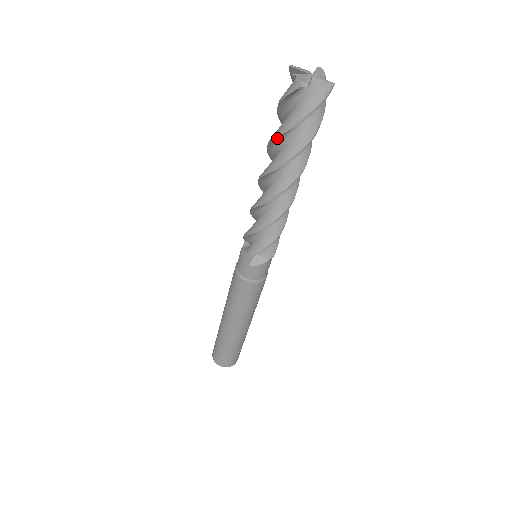
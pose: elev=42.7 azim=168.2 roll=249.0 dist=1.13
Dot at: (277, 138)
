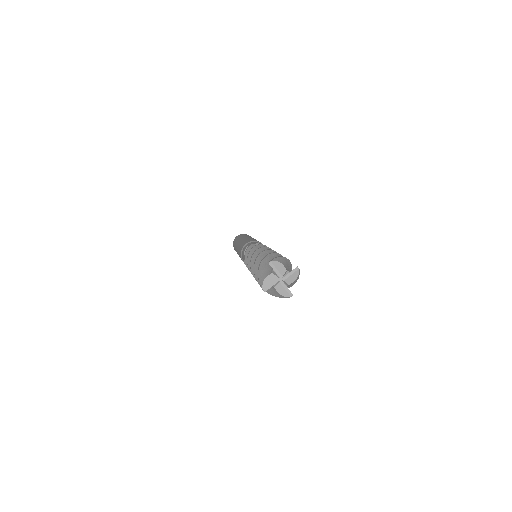
Dot at: (256, 271)
